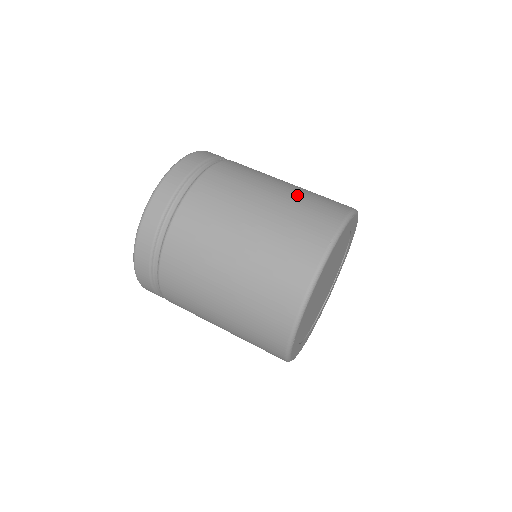
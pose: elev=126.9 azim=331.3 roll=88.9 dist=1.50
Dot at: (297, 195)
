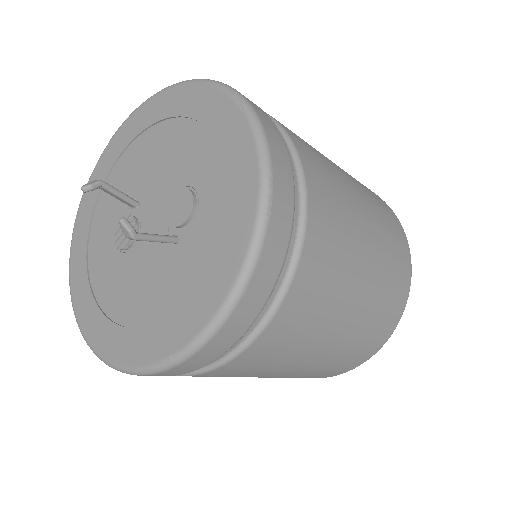
Dot at: (367, 194)
